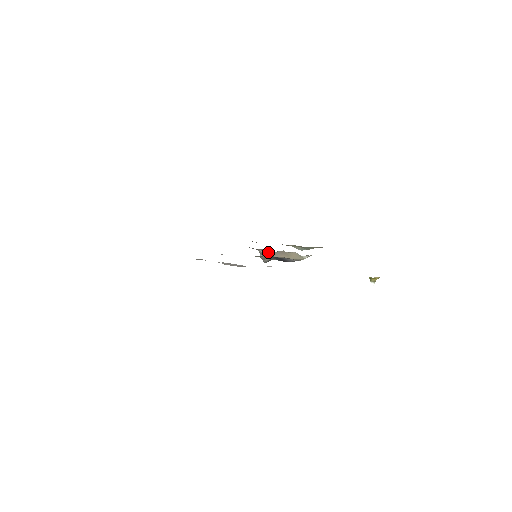
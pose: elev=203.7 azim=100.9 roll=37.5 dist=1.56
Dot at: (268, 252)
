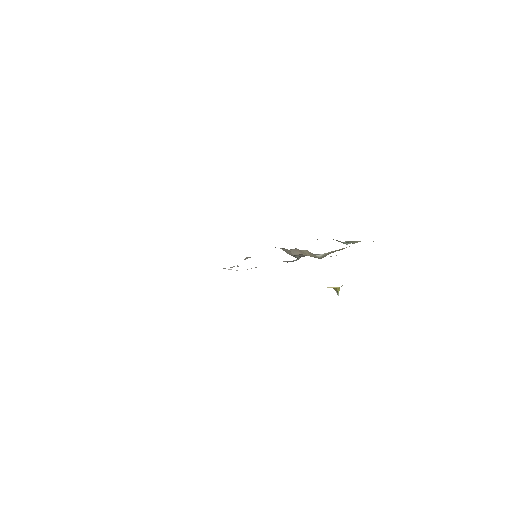
Dot at: (286, 250)
